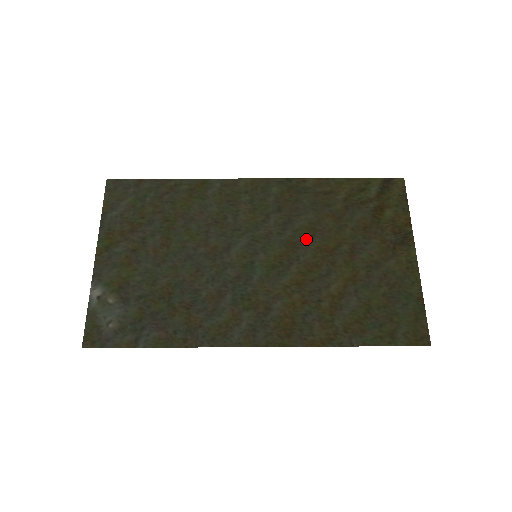
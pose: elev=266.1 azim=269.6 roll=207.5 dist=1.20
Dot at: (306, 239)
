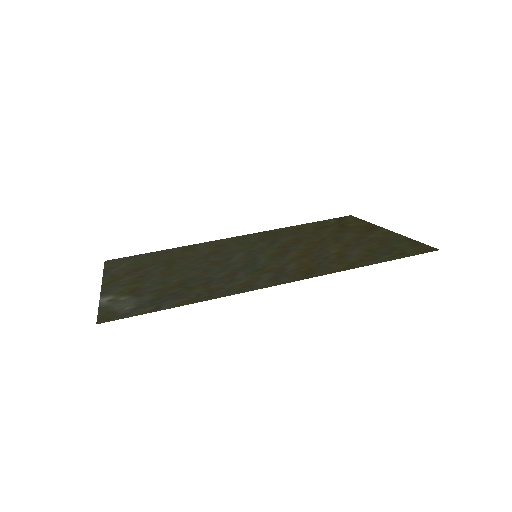
Dot at: (294, 243)
